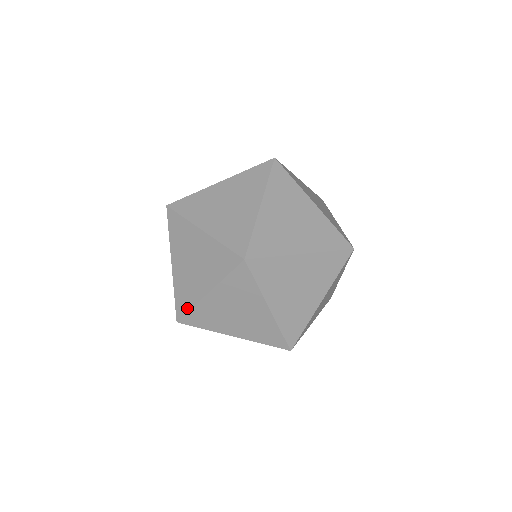
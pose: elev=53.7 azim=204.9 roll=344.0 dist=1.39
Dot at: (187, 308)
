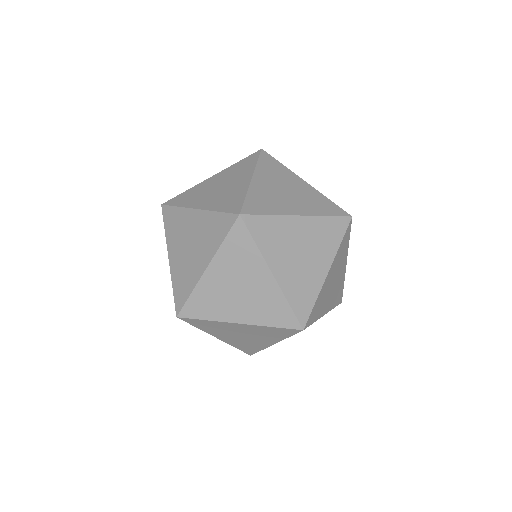
Dot at: (201, 317)
